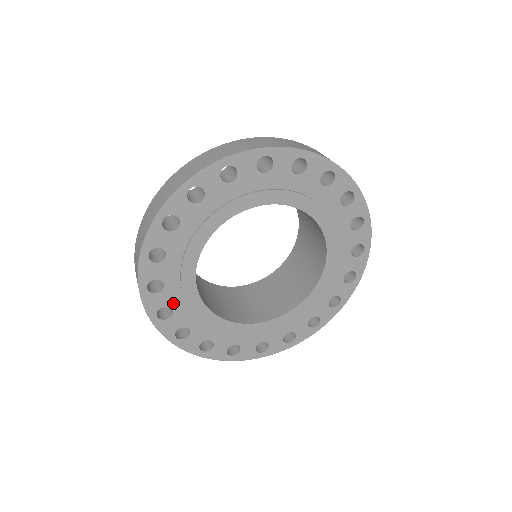
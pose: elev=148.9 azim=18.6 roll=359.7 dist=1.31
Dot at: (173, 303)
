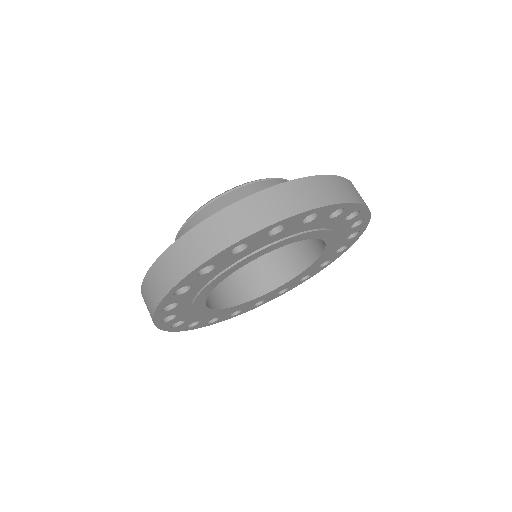
Dot at: (180, 311)
